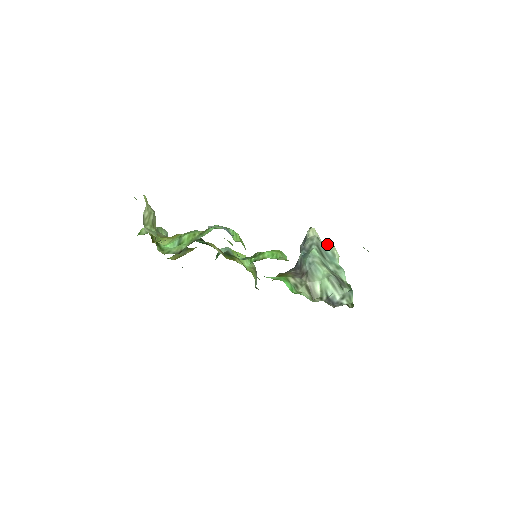
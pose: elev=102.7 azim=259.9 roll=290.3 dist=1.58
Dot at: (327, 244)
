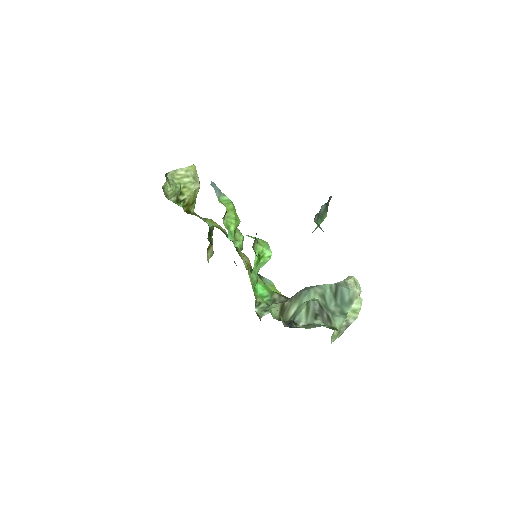
Dot at: (351, 290)
